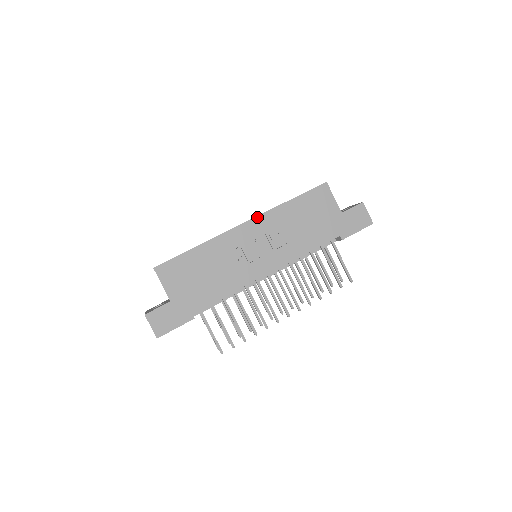
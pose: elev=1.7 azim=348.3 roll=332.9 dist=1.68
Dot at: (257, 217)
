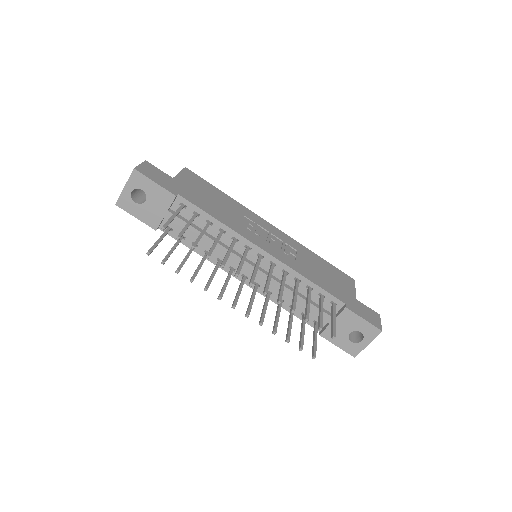
Dot at: (285, 234)
